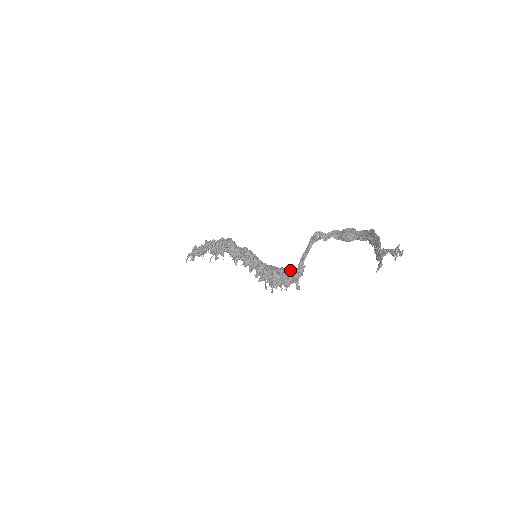
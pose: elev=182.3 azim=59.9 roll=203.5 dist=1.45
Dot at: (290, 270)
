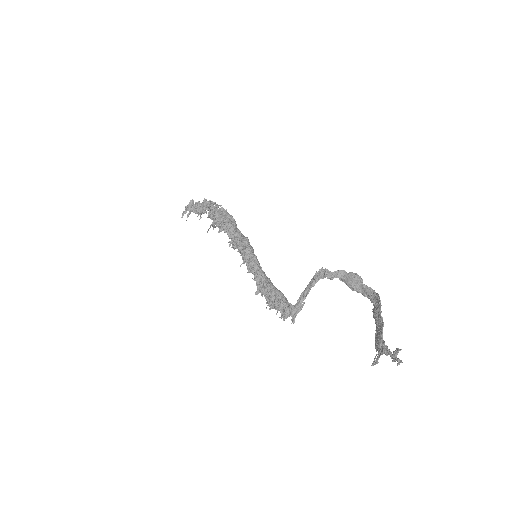
Dot at: (288, 303)
